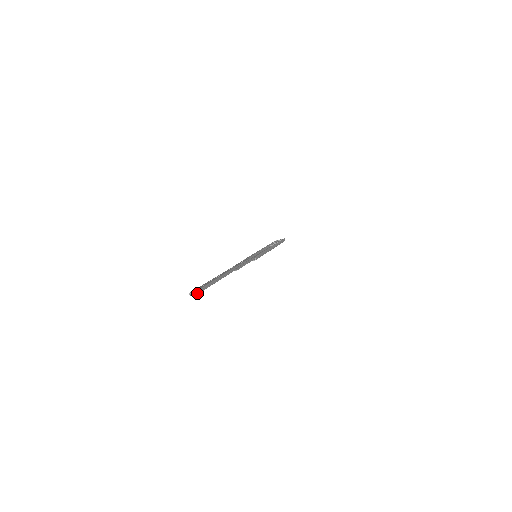
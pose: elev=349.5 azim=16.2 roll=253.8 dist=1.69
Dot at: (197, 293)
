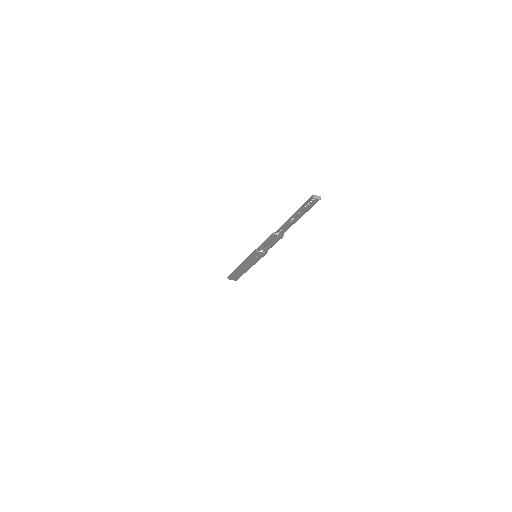
Dot at: (320, 199)
